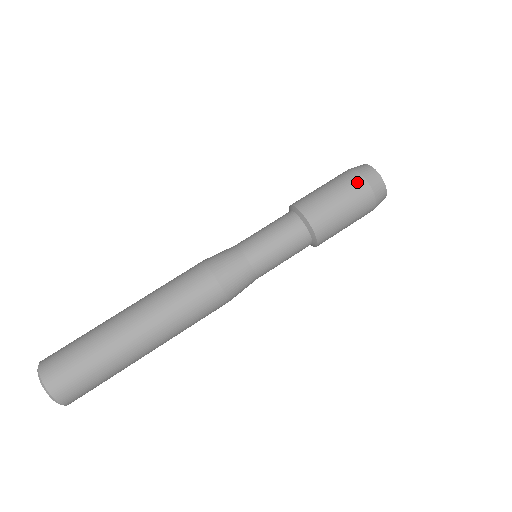
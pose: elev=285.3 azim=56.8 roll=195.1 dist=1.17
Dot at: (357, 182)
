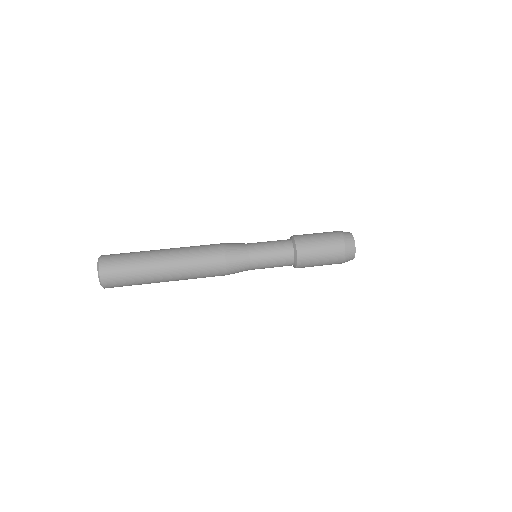
Dot at: occluded
